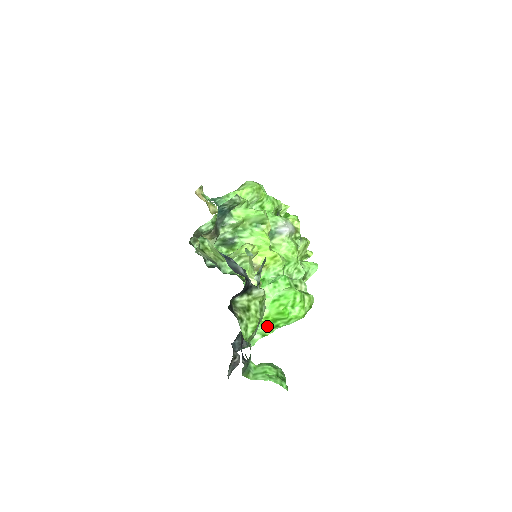
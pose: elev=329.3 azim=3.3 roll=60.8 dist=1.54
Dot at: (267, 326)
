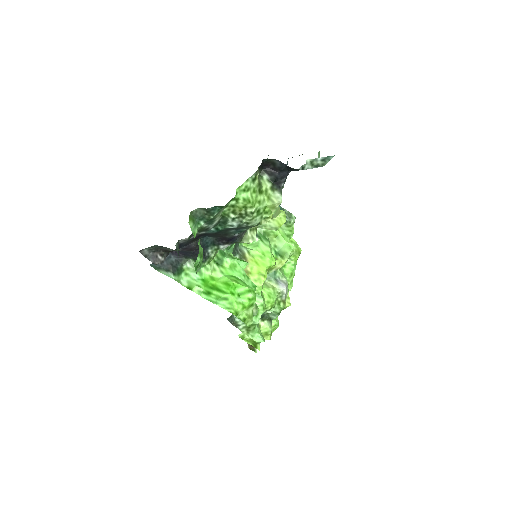
Dot at: (203, 285)
